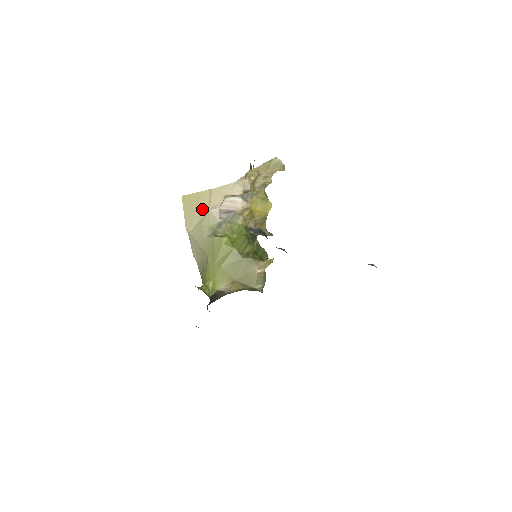
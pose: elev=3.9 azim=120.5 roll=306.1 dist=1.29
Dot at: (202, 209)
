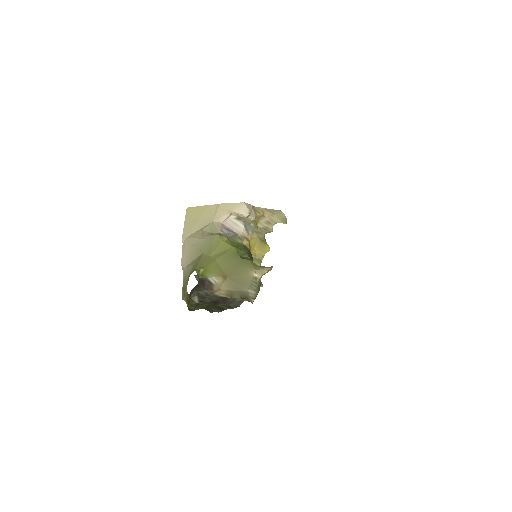
Dot at: (205, 220)
